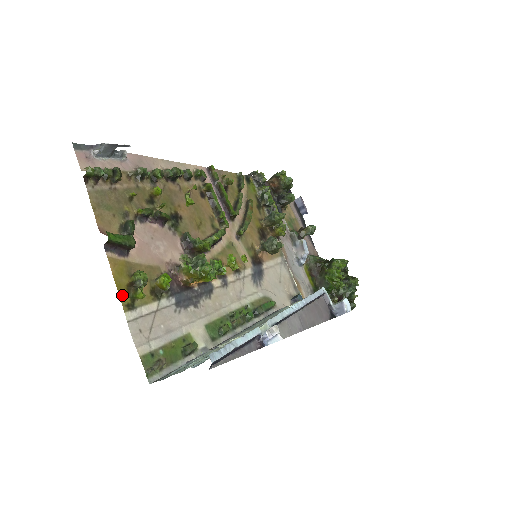
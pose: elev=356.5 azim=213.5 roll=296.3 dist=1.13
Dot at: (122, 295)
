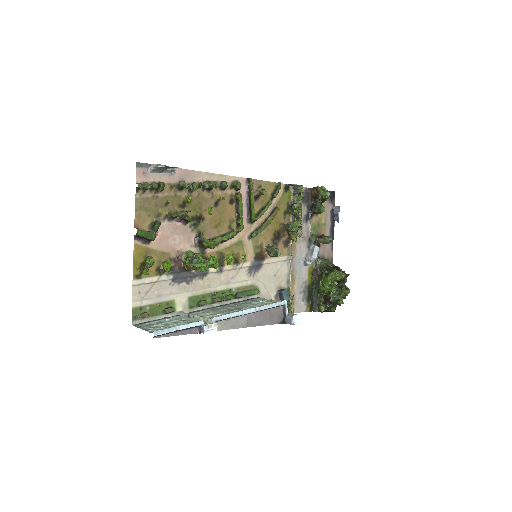
Dot at: (135, 269)
